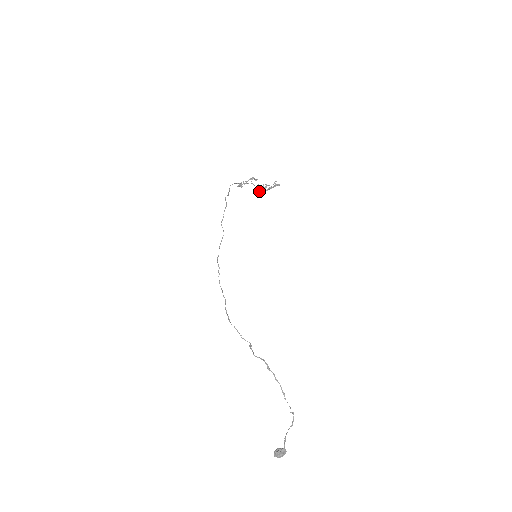
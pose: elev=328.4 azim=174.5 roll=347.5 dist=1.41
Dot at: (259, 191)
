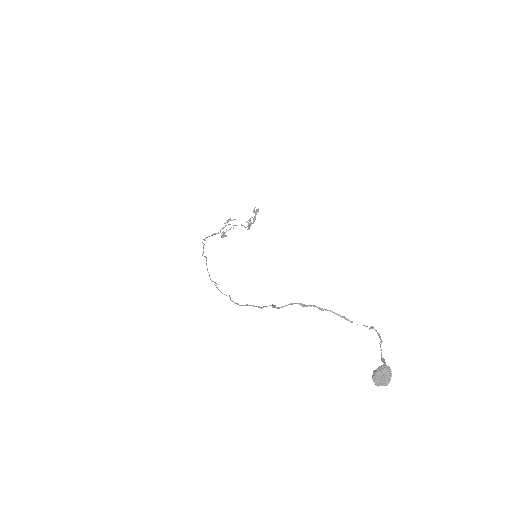
Dot at: occluded
